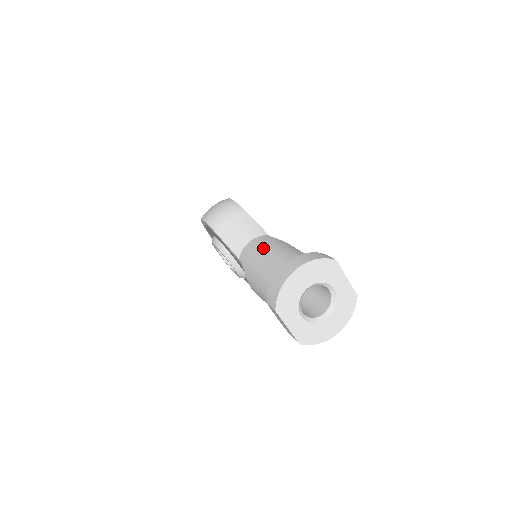
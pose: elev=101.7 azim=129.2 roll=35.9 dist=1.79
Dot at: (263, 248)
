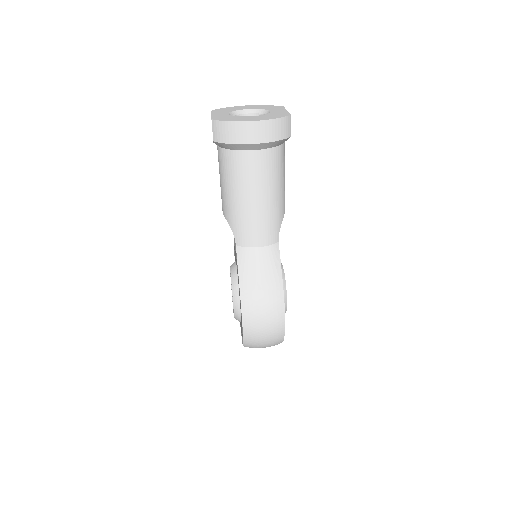
Dot at: occluded
